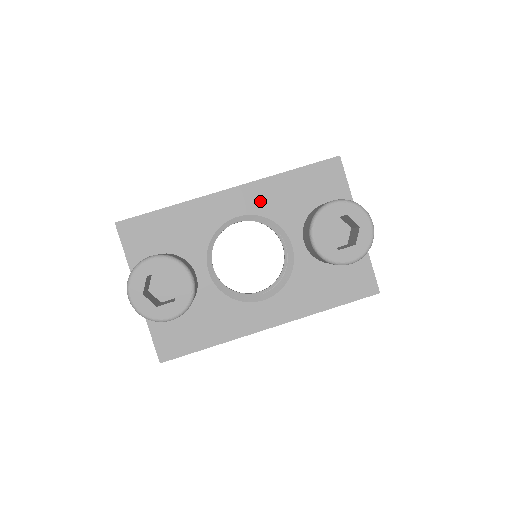
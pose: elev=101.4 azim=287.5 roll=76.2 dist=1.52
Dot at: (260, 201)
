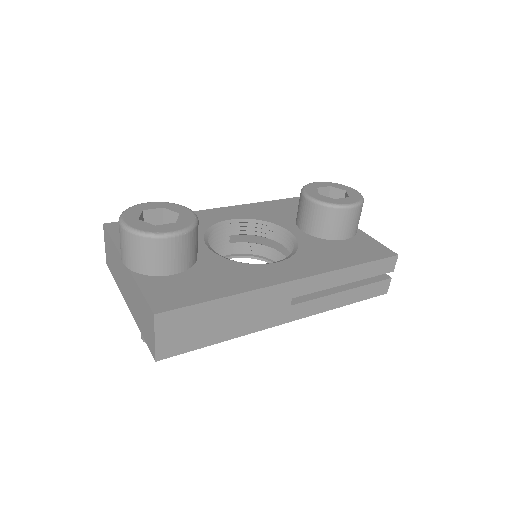
Dot at: (249, 213)
